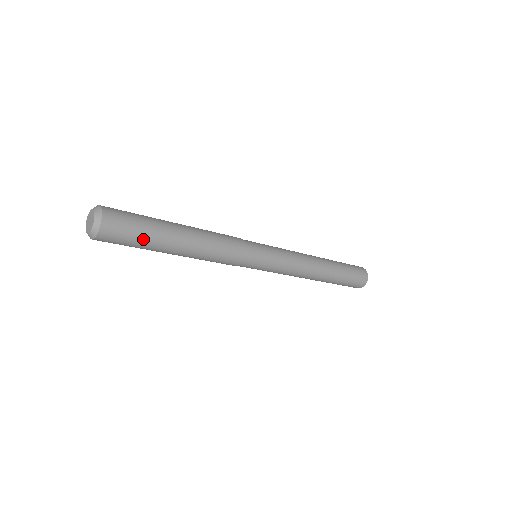
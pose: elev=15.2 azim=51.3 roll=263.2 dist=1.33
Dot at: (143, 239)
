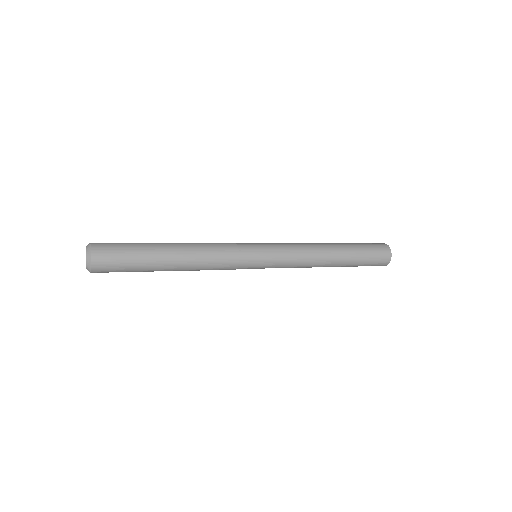
Dot at: (133, 268)
